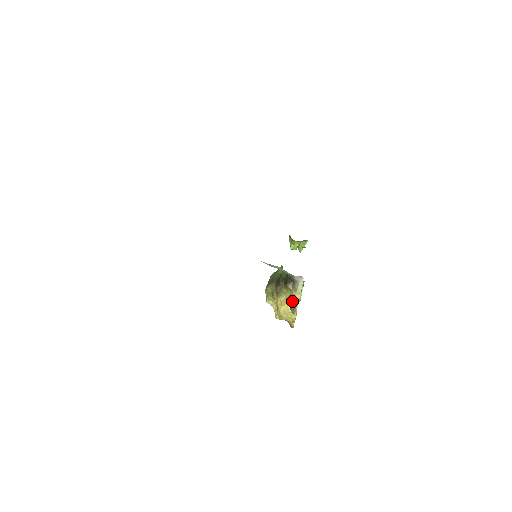
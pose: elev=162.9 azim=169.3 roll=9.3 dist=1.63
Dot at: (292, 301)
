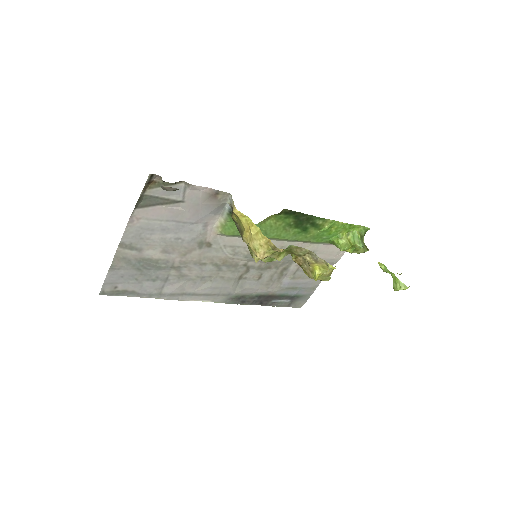
Dot at: (165, 185)
